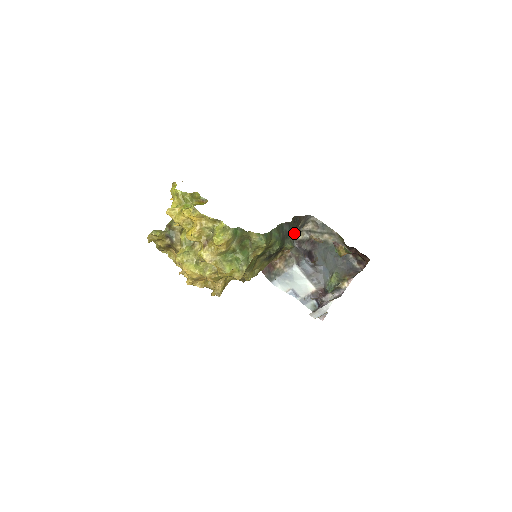
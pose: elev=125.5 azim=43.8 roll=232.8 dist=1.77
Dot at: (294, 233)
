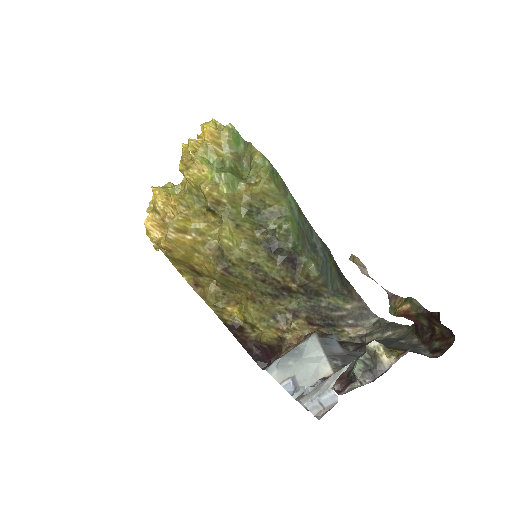
Dot at: (335, 308)
